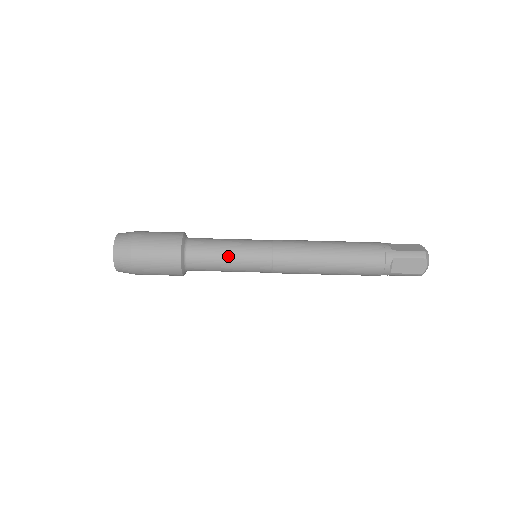
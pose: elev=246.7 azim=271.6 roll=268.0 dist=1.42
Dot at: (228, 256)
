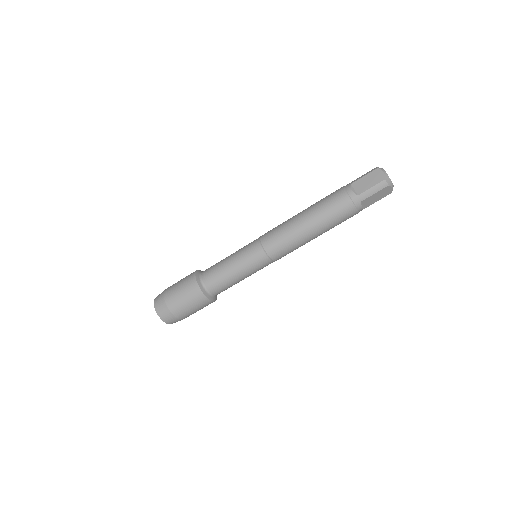
Dot at: (229, 259)
